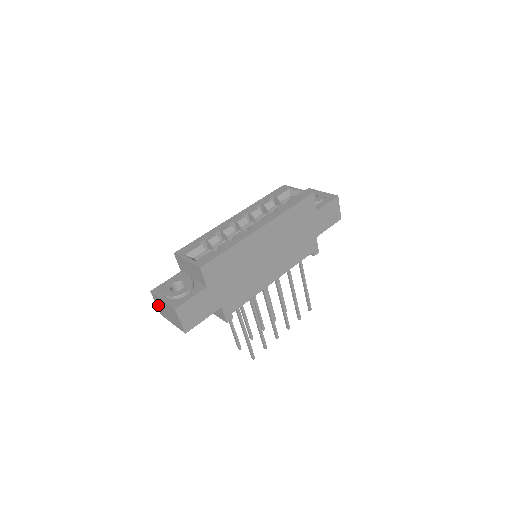
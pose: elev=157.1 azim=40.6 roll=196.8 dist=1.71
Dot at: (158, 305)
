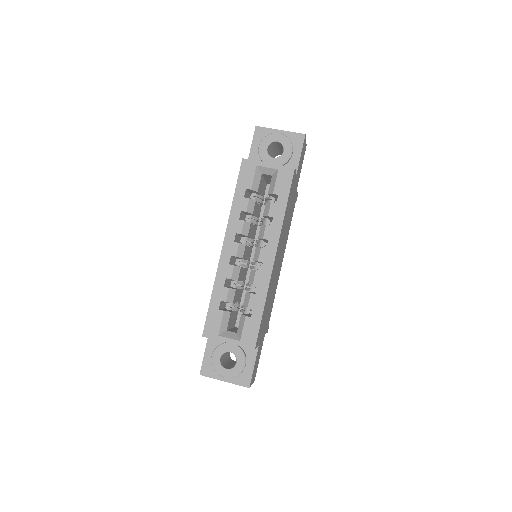
Dot at: occluded
